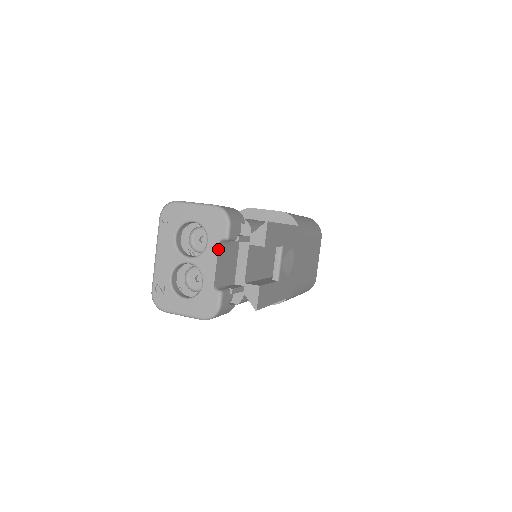
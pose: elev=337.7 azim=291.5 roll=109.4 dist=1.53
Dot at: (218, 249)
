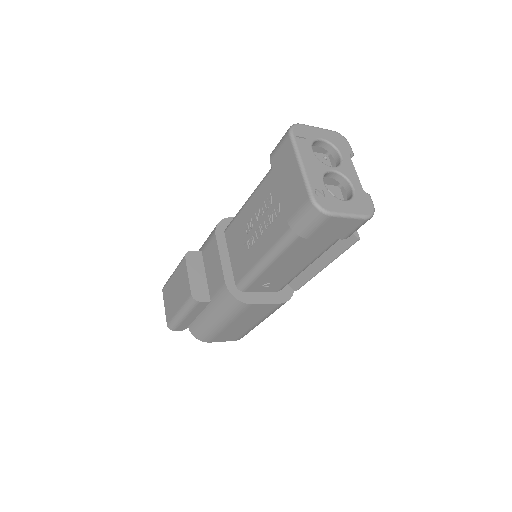
Dot at: (351, 161)
